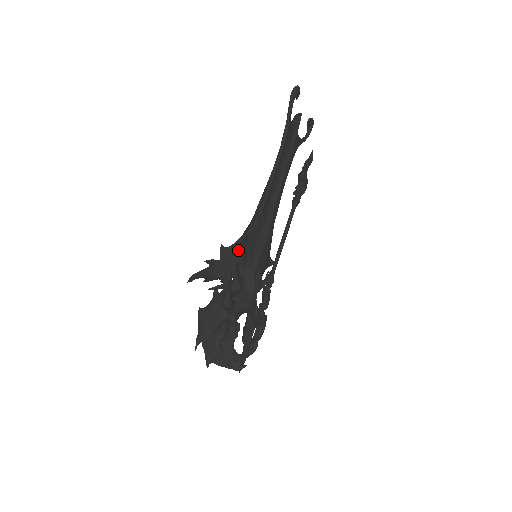
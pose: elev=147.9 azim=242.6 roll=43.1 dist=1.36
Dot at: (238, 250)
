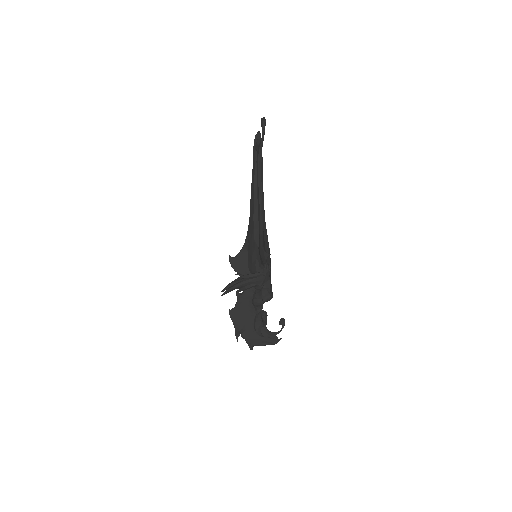
Dot at: (246, 257)
